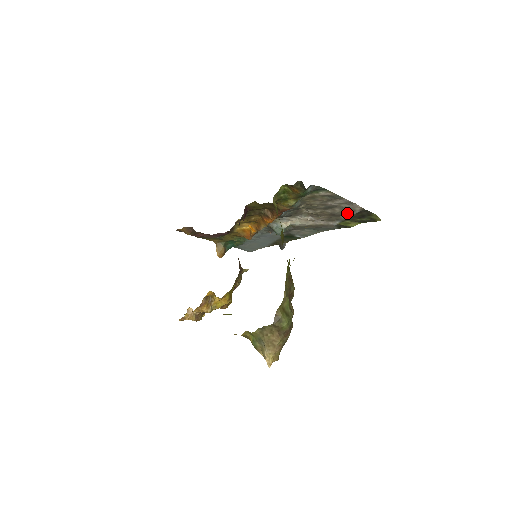
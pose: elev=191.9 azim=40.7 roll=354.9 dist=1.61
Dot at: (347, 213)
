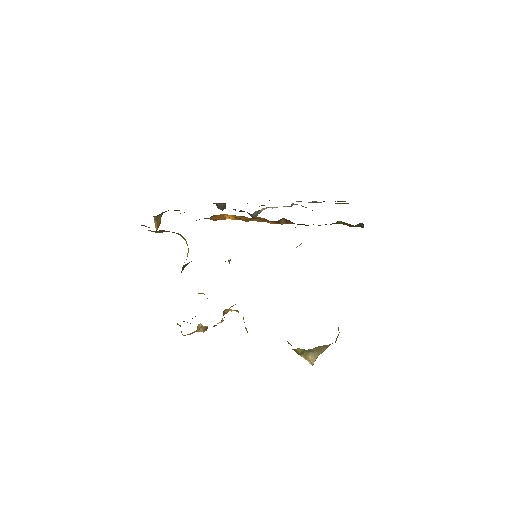
Dot at: occluded
